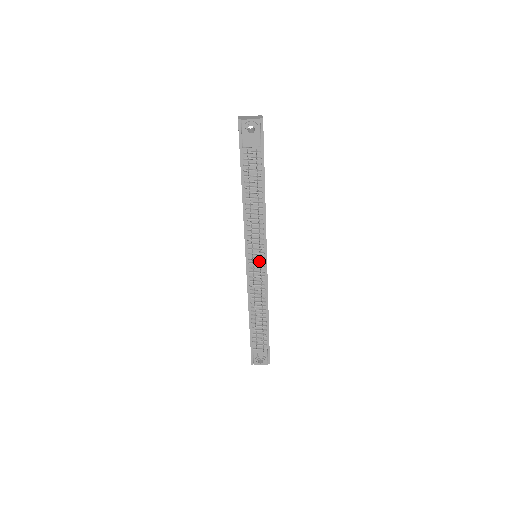
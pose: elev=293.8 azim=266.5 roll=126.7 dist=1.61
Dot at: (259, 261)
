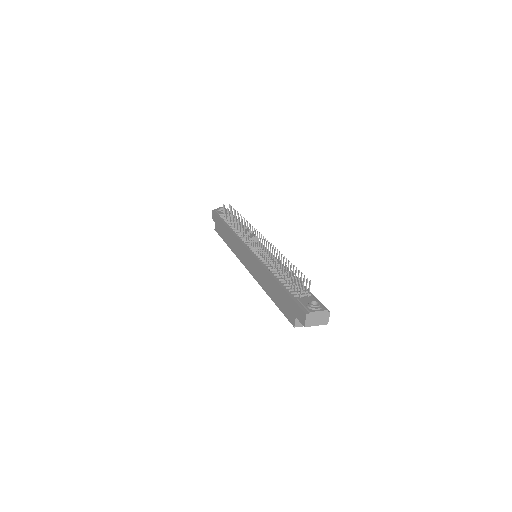
Dot at: occluded
